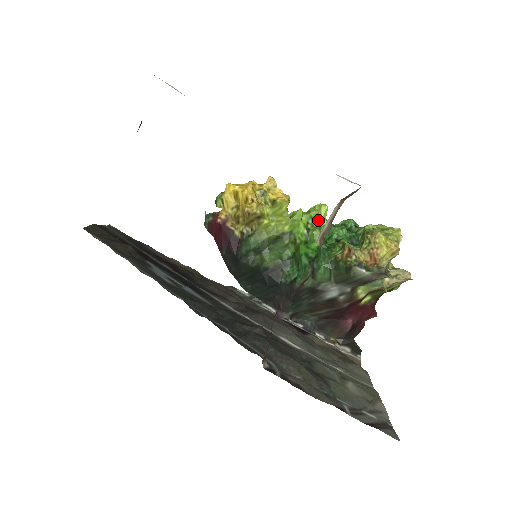
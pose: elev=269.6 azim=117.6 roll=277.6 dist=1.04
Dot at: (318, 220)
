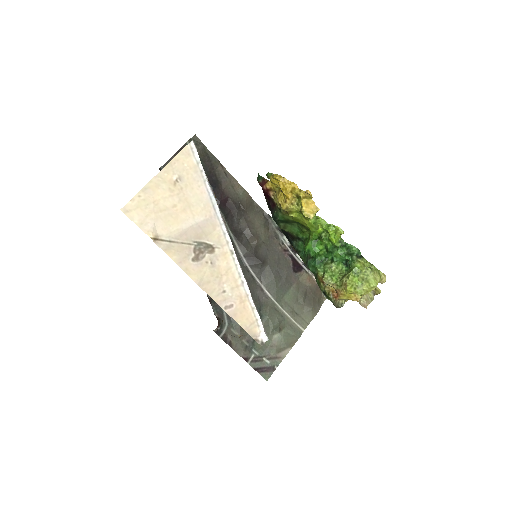
Dot at: (329, 238)
